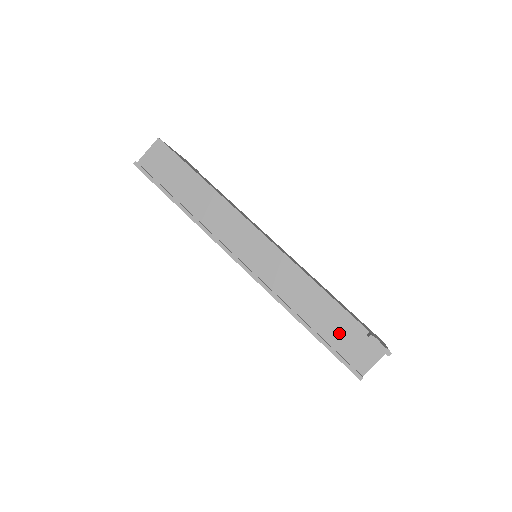
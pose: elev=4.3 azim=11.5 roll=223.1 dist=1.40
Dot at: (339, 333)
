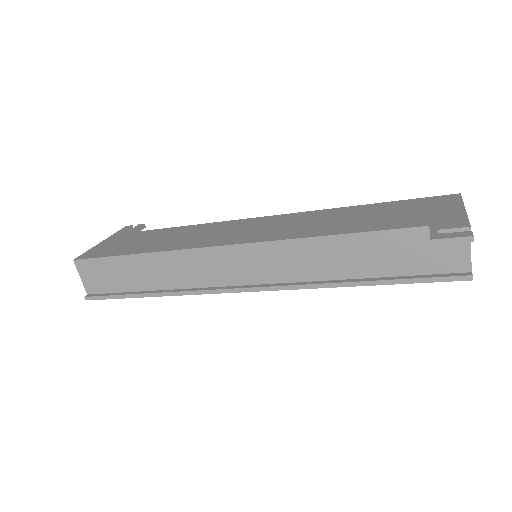
Dot at: (400, 257)
